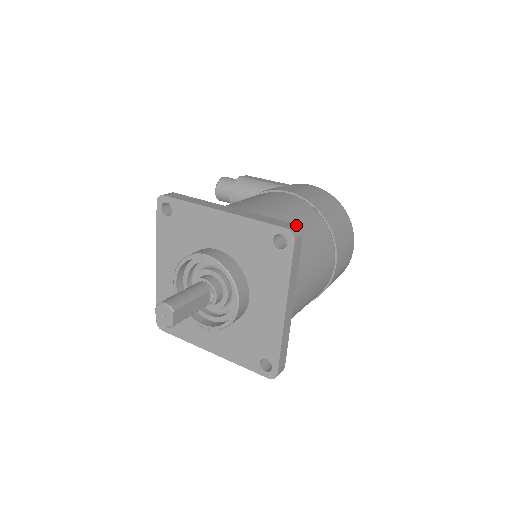
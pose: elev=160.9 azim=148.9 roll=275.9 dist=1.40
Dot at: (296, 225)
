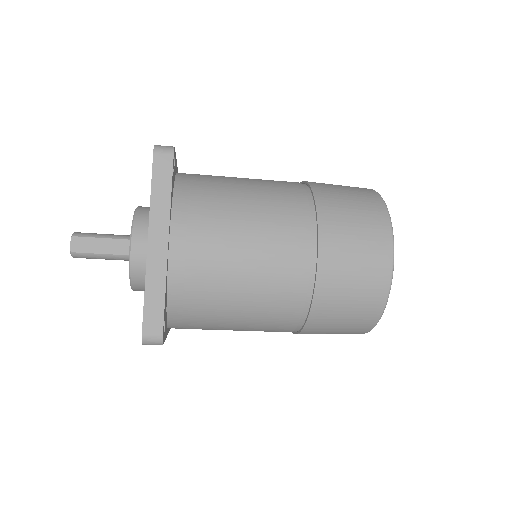
Dot at: occluded
